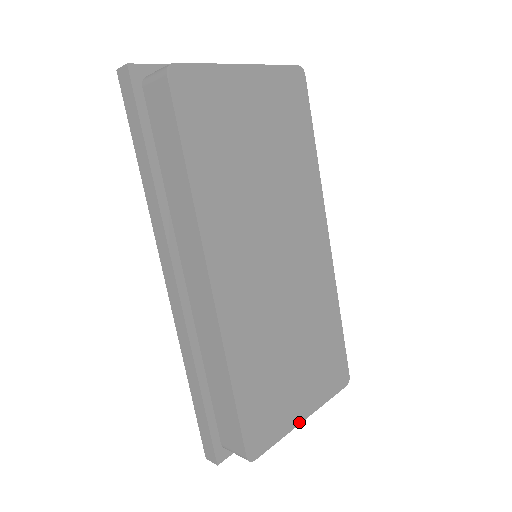
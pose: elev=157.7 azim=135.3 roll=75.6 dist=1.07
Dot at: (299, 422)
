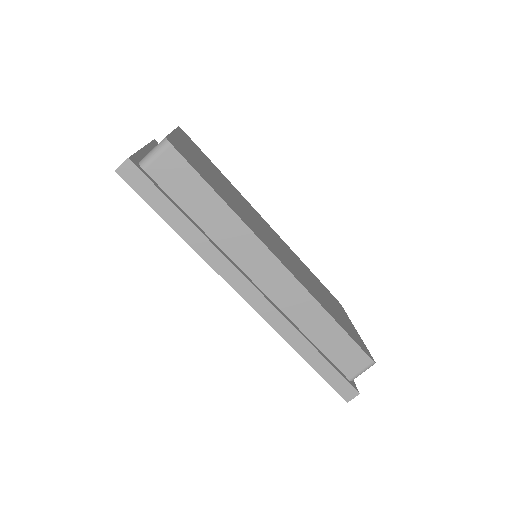
Dot at: occluded
